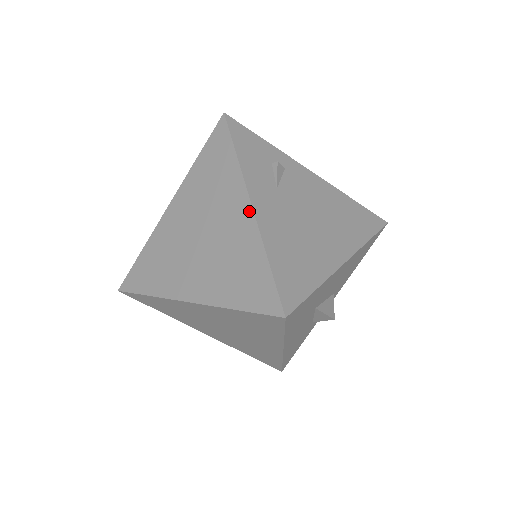
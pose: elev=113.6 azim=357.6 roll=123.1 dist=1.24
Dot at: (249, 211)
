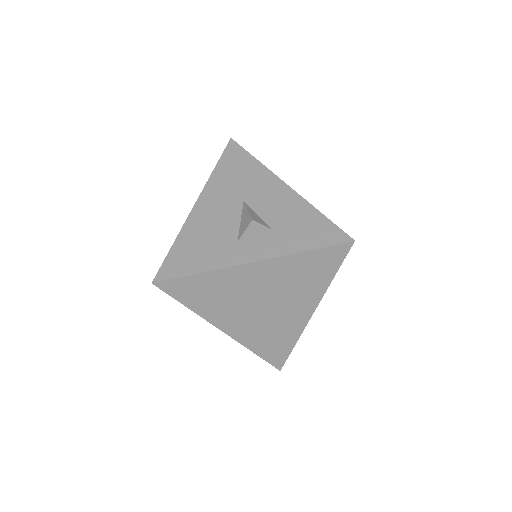
Dot at: (308, 317)
